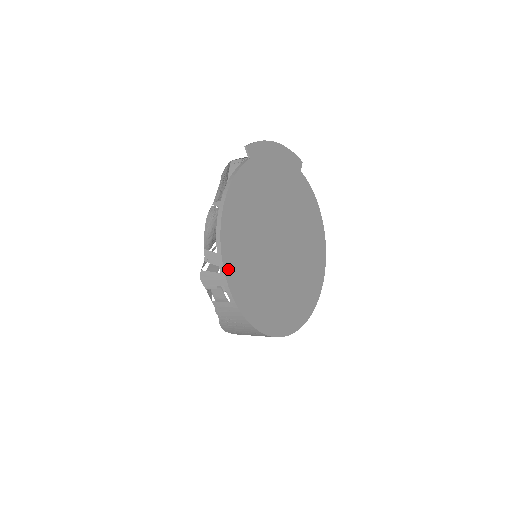
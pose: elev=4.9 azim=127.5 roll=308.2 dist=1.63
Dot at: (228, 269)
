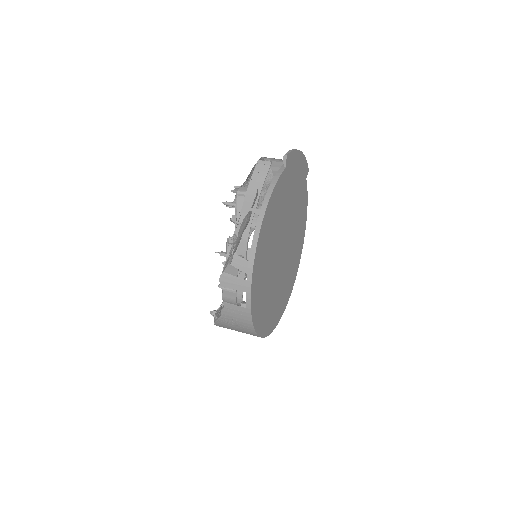
Dot at: (254, 278)
